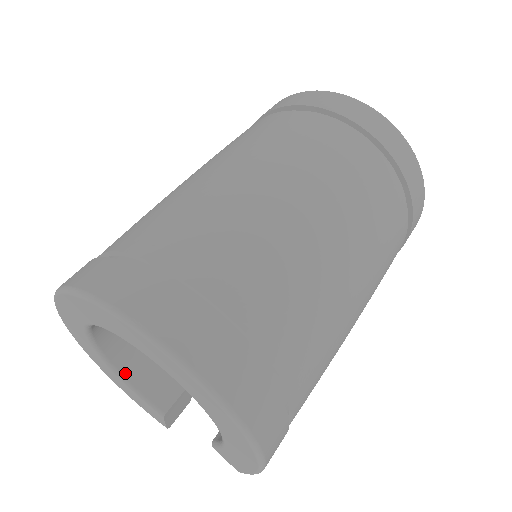
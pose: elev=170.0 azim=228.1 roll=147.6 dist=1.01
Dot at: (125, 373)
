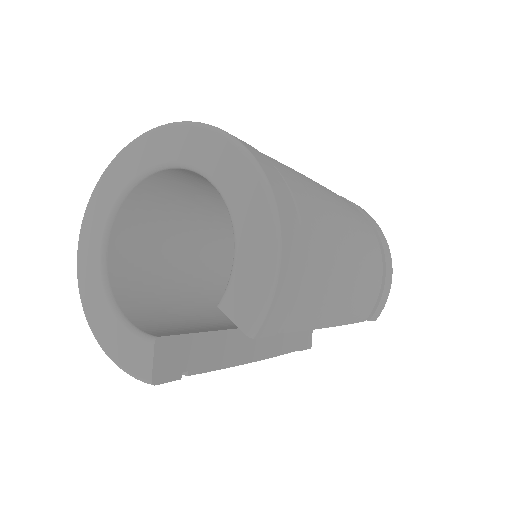
Dot at: (121, 306)
